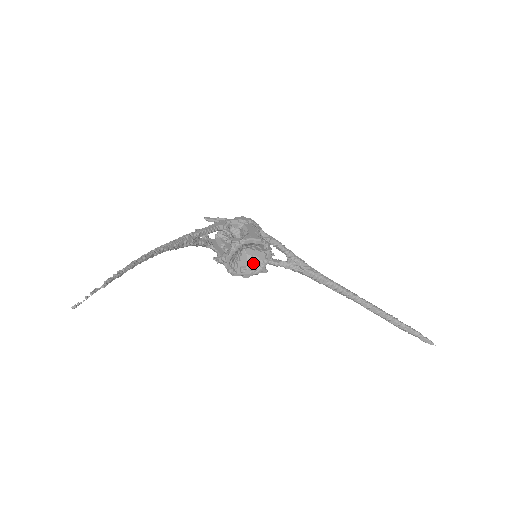
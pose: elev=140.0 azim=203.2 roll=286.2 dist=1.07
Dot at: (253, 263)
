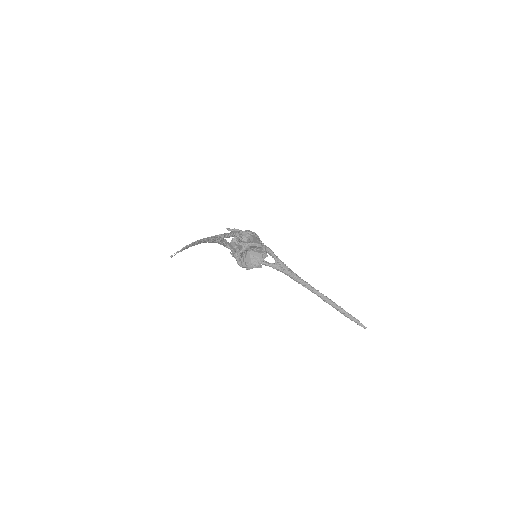
Dot at: (254, 260)
